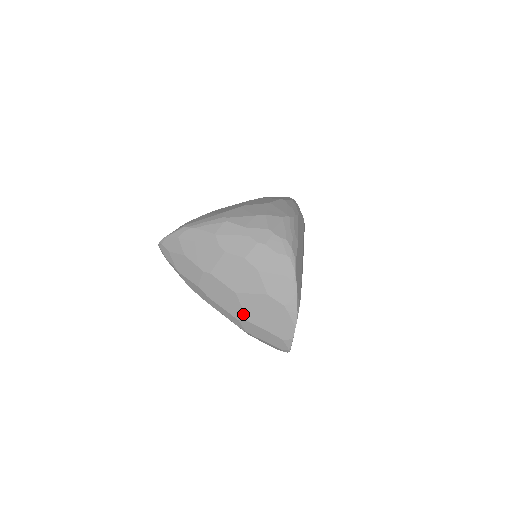
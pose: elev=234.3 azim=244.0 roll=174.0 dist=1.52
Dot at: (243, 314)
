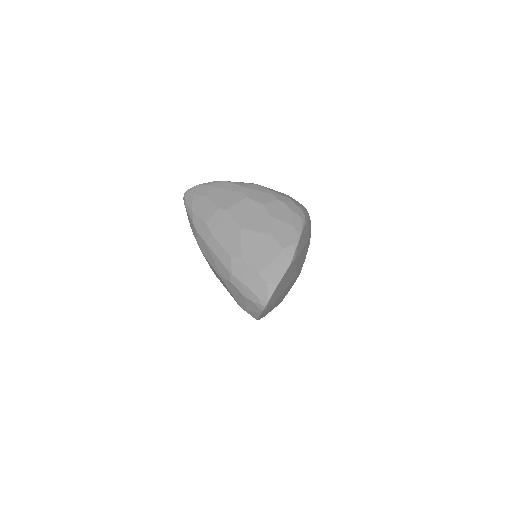
Dot at: (239, 250)
